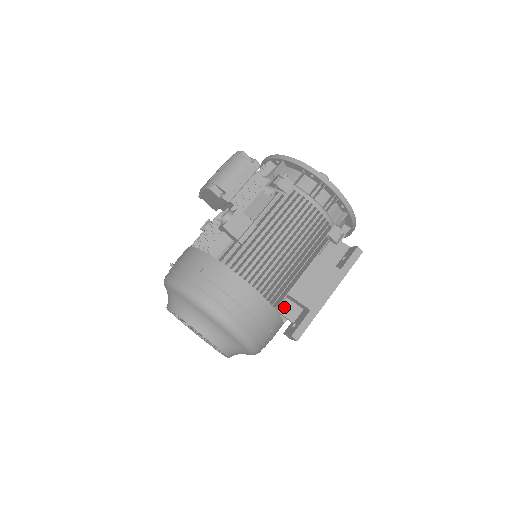
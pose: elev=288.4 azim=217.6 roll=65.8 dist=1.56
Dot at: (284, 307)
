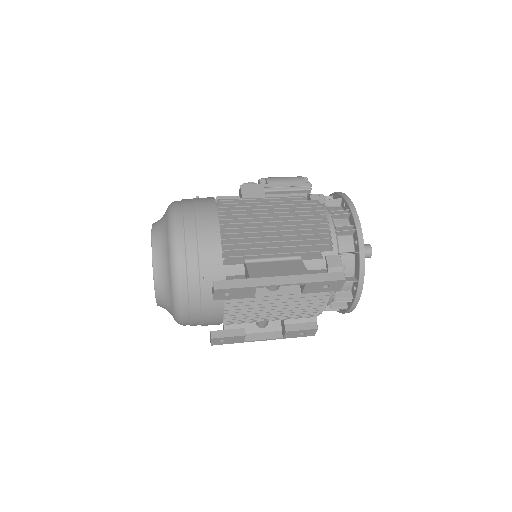
Dot at: (235, 277)
